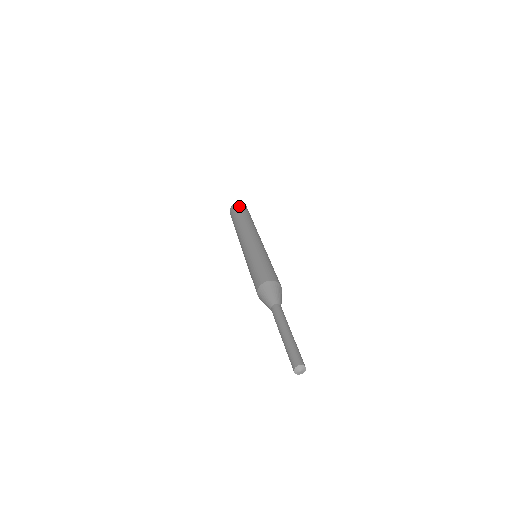
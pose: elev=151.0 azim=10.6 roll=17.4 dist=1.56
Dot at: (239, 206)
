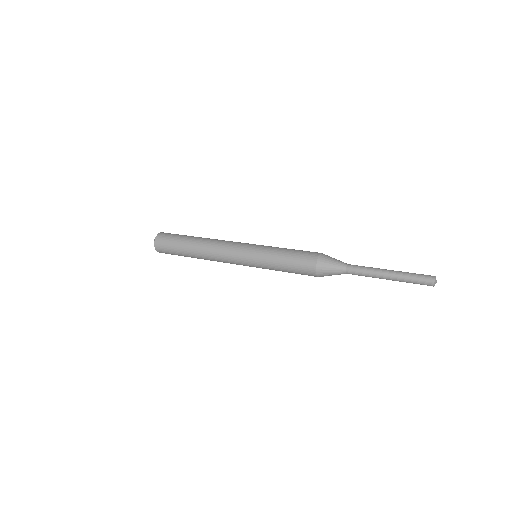
Dot at: (170, 233)
